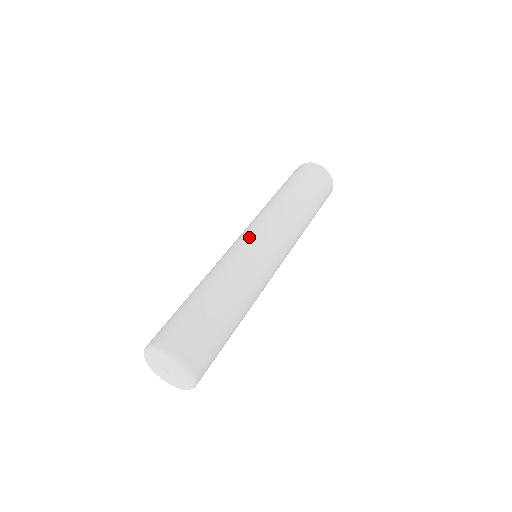
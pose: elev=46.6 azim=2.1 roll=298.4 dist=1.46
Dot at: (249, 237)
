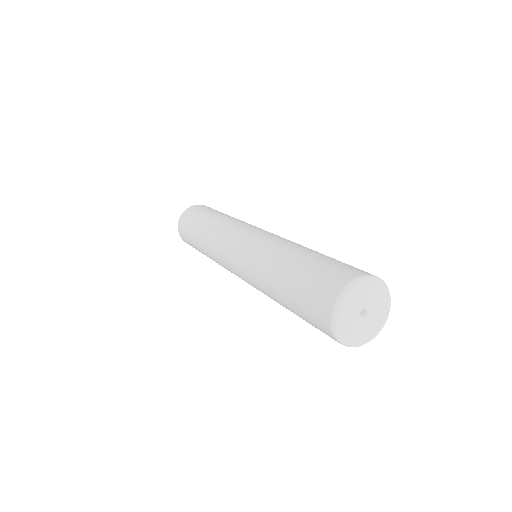
Dot at: (257, 230)
